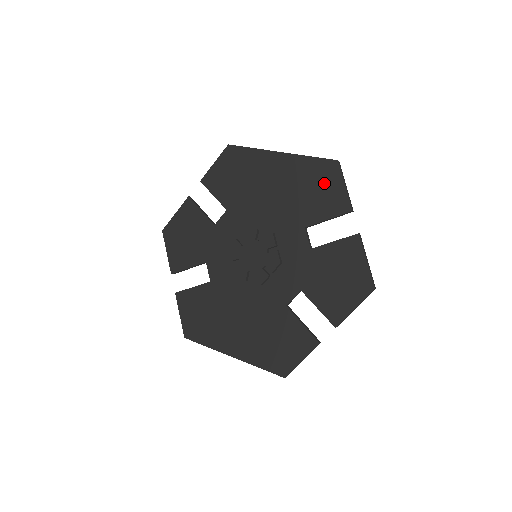
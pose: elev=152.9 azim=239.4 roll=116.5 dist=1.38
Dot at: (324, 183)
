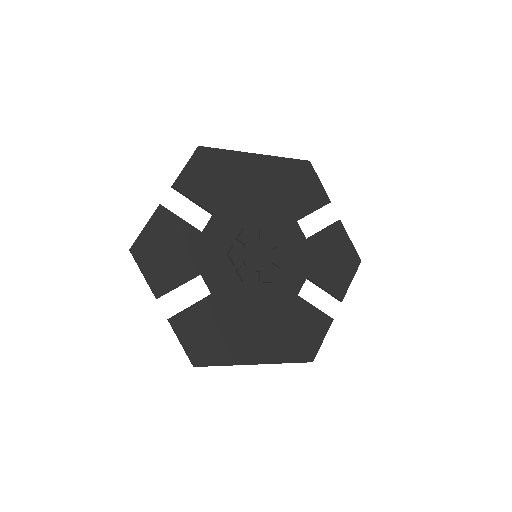
Dot at: (304, 181)
